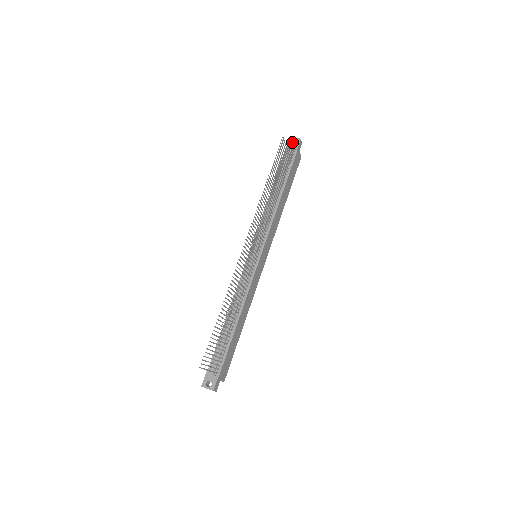
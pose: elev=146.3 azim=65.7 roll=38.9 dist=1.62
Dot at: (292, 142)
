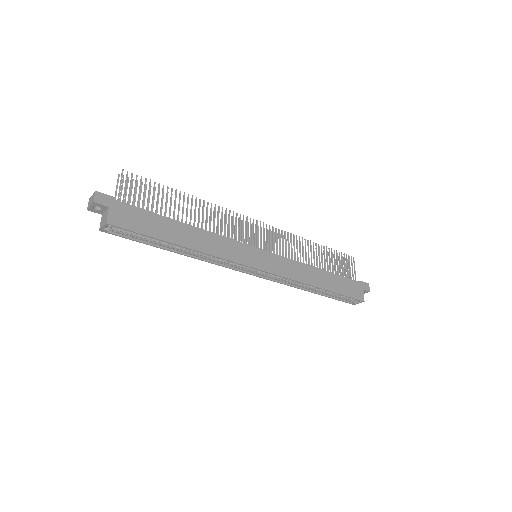
Dot at: occluded
